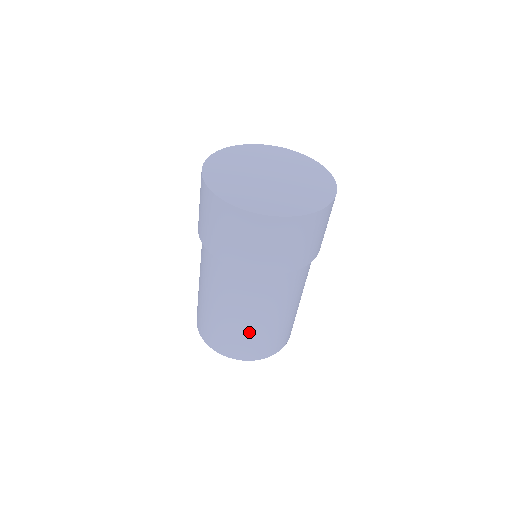
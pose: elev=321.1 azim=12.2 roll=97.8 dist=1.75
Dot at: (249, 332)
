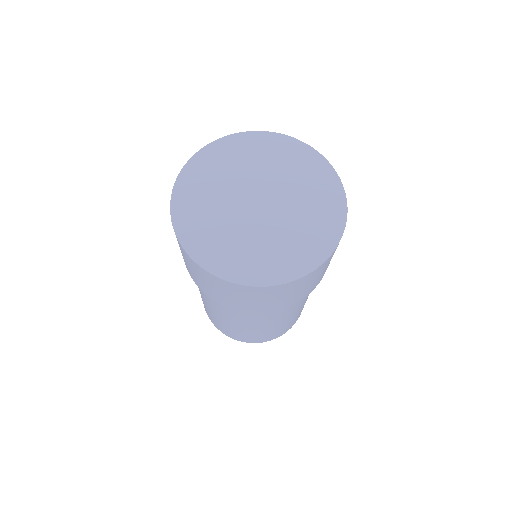
Dot at: (225, 324)
